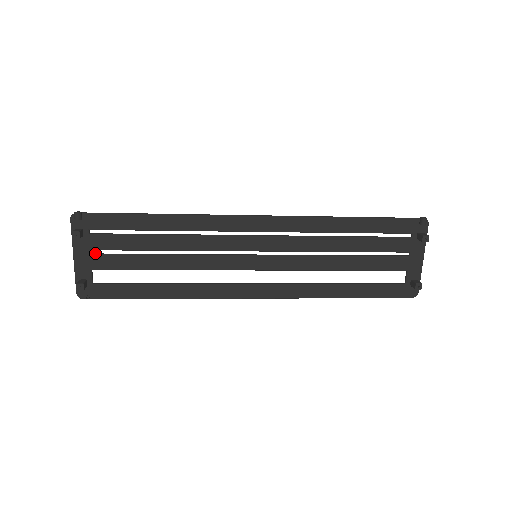
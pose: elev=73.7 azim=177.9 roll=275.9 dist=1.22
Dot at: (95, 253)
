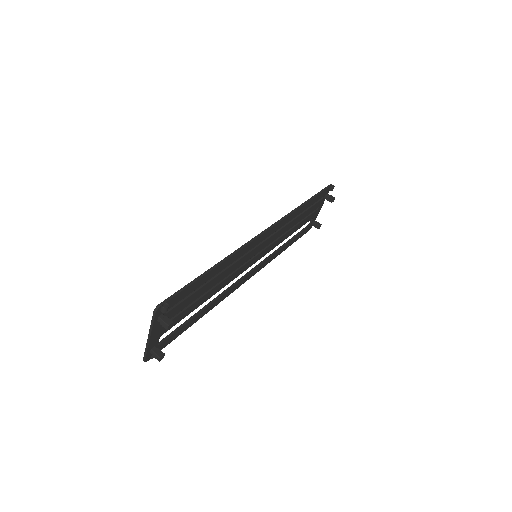
Dot at: occluded
